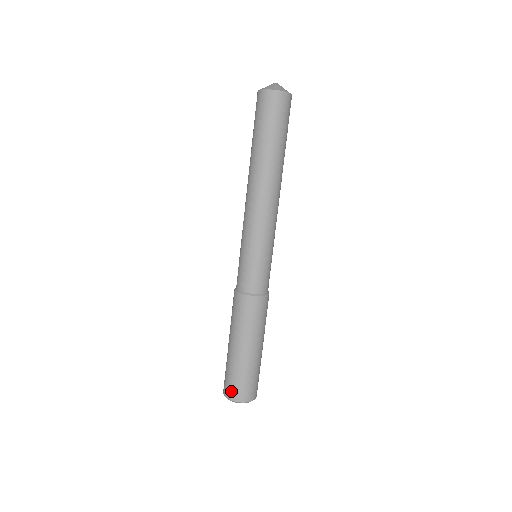
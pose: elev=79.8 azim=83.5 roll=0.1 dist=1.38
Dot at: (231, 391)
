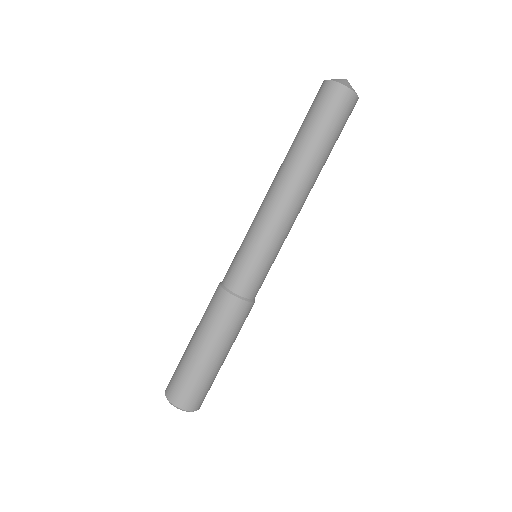
Dot at: (186, 400)
